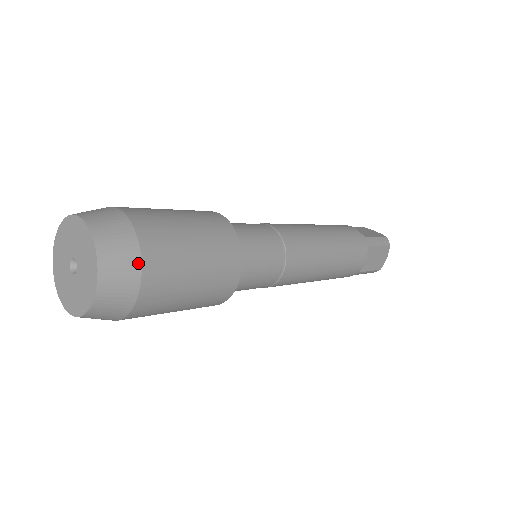
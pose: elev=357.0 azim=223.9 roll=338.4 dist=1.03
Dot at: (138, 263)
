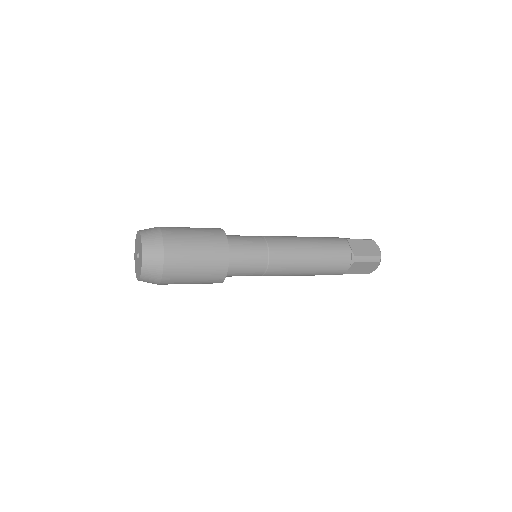
Dot at: (159, 230)
